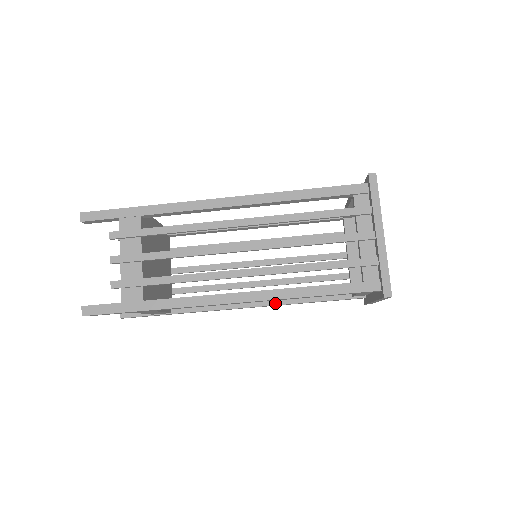
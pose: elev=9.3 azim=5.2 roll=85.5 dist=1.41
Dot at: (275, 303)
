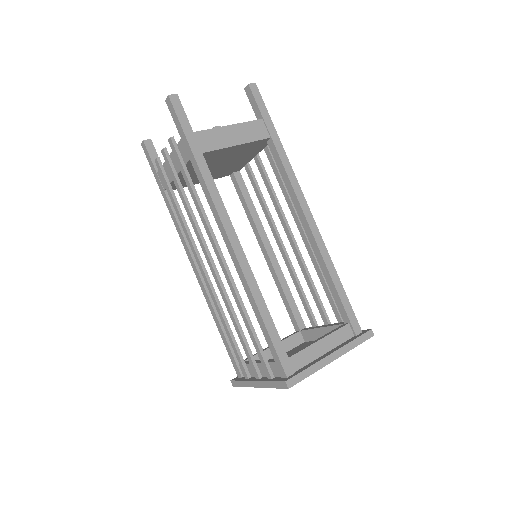
Dot at: (269, 265)
